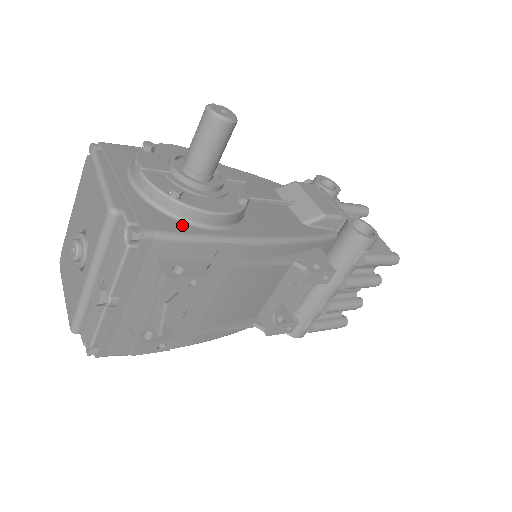
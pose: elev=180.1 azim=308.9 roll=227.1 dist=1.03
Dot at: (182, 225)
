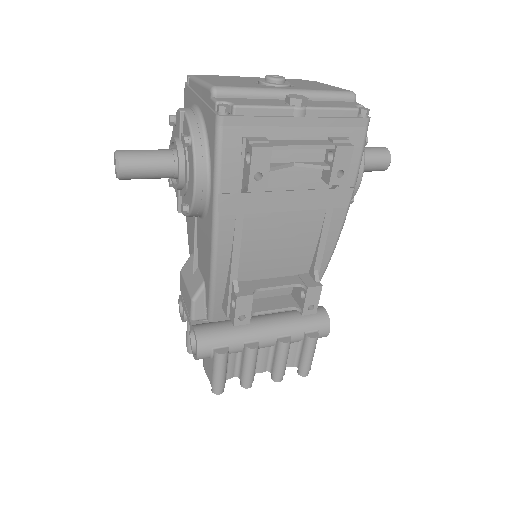
Dot at: occluded
